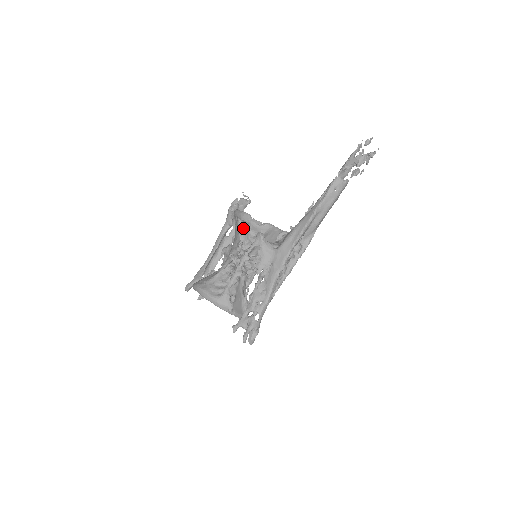
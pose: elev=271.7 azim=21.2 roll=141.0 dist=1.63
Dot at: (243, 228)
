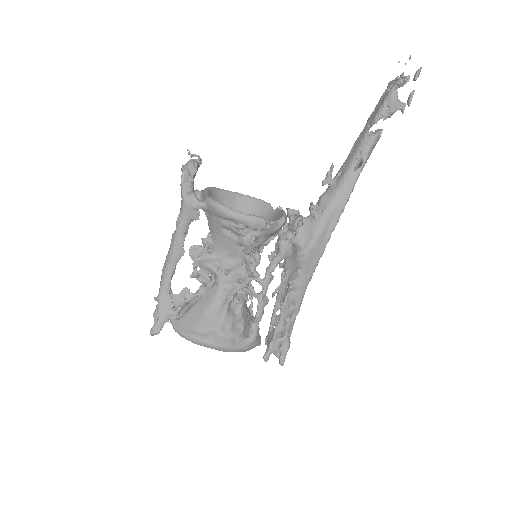
Dot at: (255, 239)
